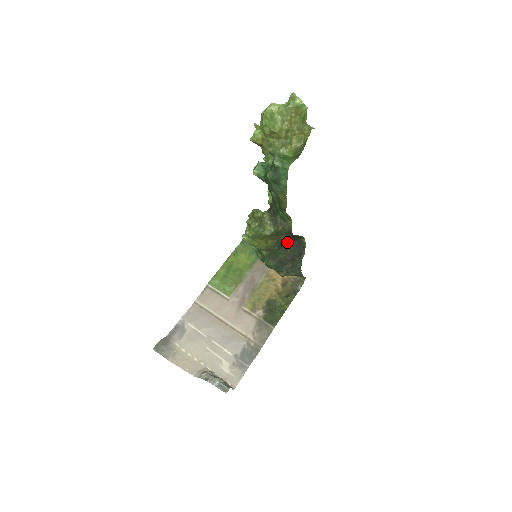
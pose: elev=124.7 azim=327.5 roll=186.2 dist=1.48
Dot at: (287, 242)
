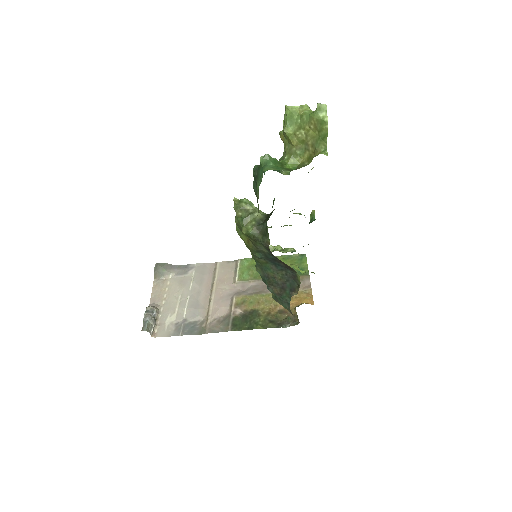
Dot at: (277, 262)
